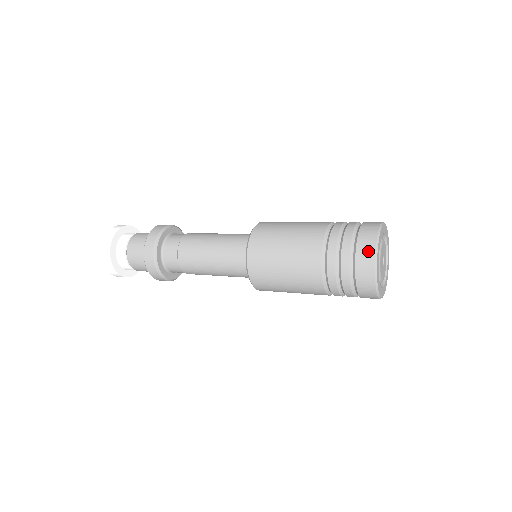
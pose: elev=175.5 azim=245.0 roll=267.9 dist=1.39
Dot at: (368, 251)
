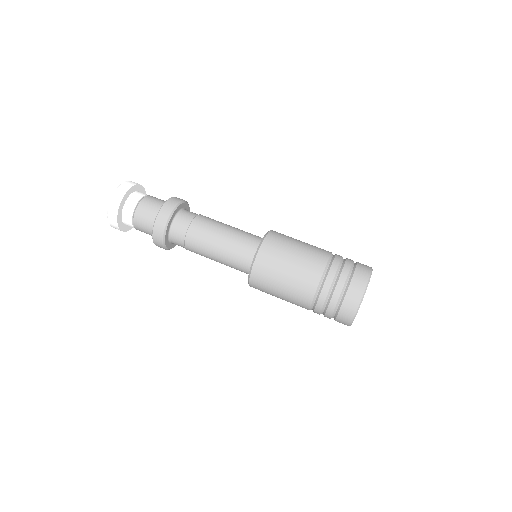
Dot at: (353, 304)
